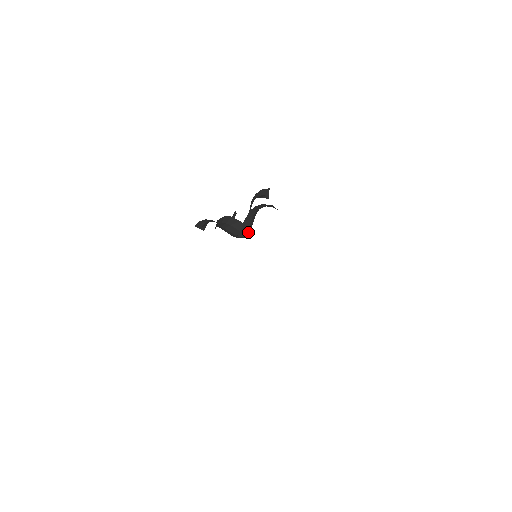
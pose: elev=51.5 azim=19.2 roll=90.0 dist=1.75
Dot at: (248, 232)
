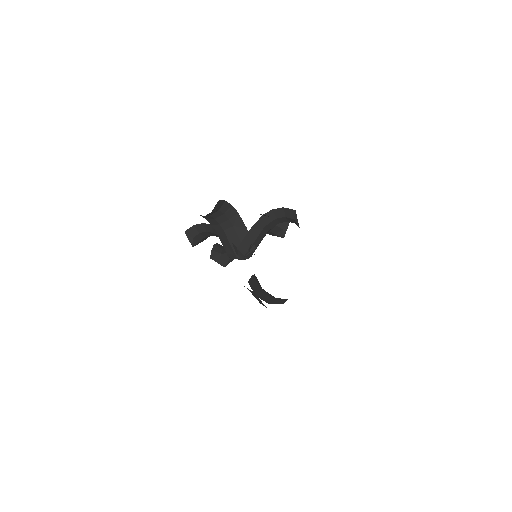
Dot at: (250, 250)
